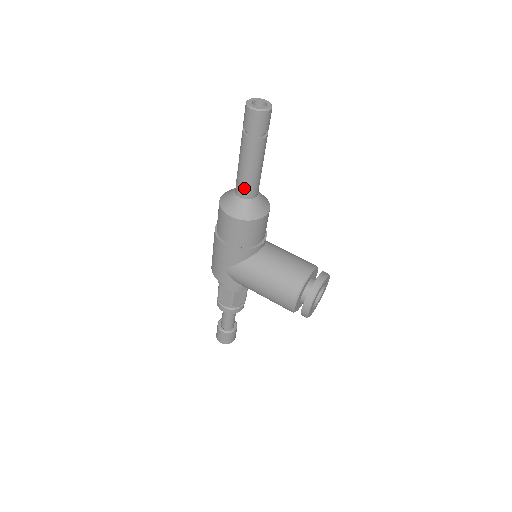
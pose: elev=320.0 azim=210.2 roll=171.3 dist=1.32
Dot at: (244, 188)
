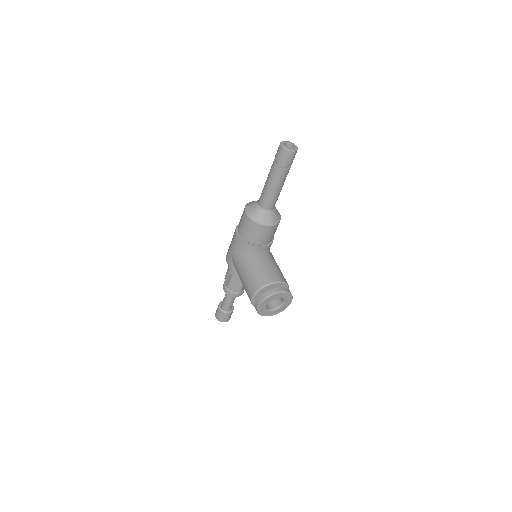
Dot at: (262, 199)
